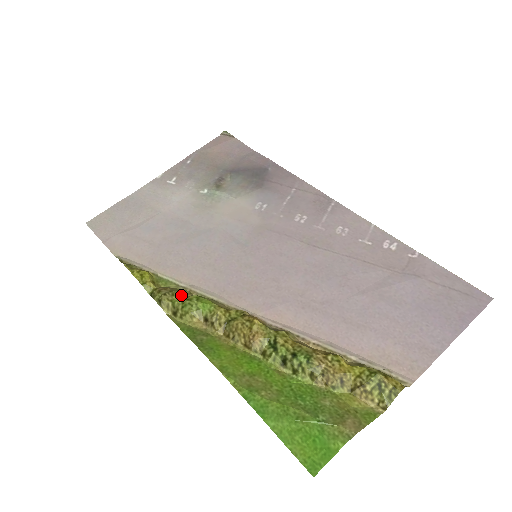
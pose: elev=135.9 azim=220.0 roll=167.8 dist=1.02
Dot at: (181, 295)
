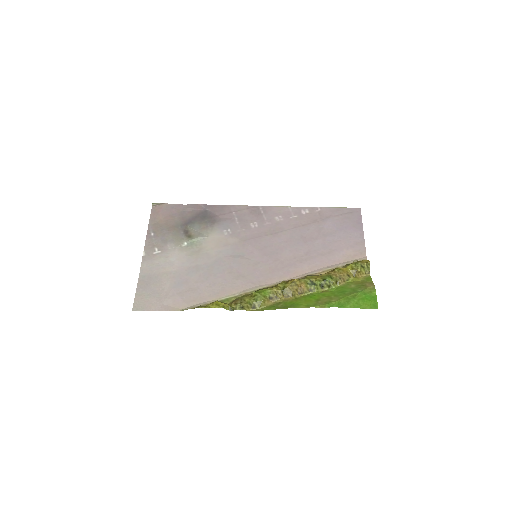
Dot at: (248, 297)
